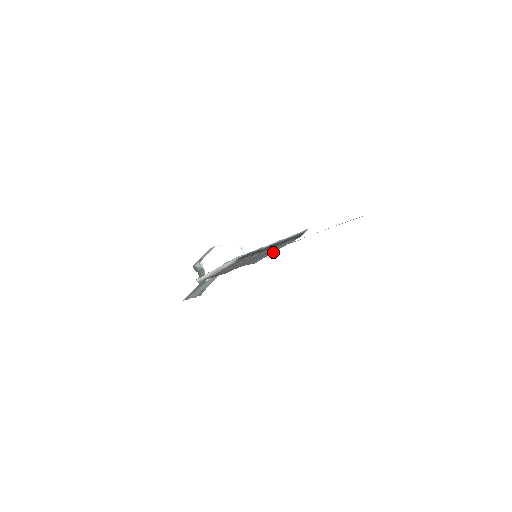
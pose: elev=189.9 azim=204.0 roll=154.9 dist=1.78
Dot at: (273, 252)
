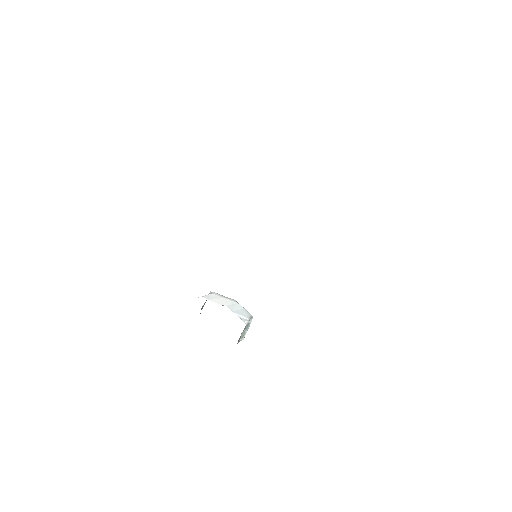
Dot at: occluded
